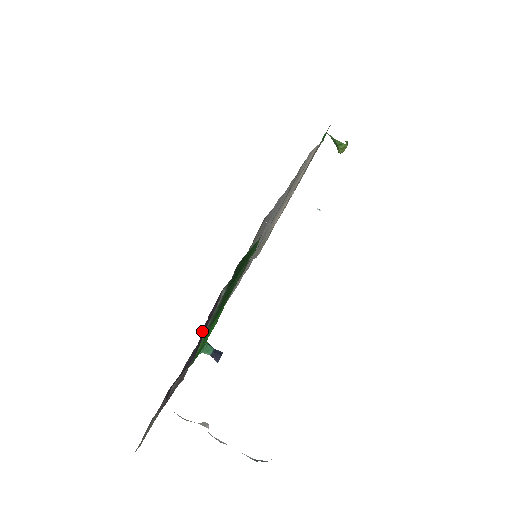
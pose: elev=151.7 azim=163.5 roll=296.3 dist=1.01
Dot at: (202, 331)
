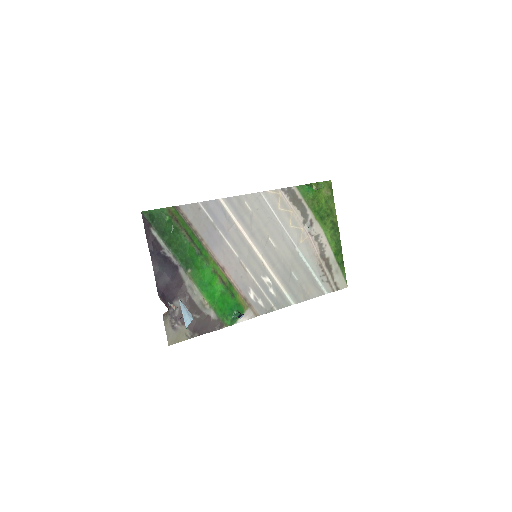
Dot at: (151, 251)
